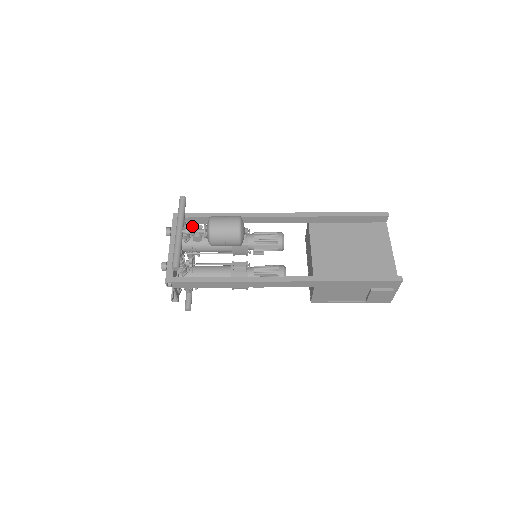
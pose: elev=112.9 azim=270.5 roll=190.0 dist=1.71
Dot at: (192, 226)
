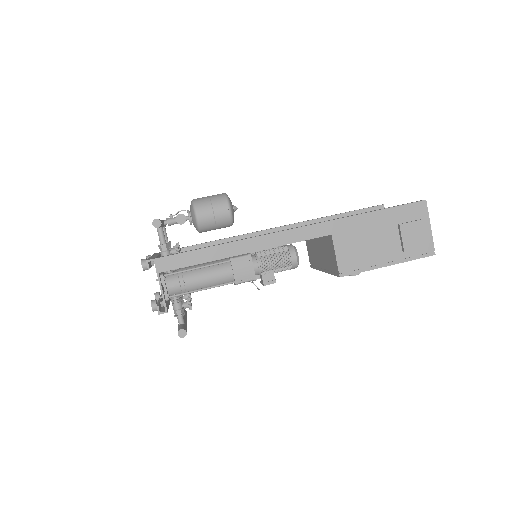
Dot at: (176, 243)
